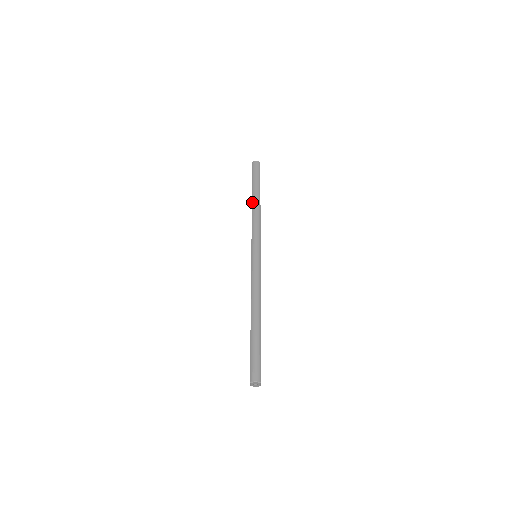
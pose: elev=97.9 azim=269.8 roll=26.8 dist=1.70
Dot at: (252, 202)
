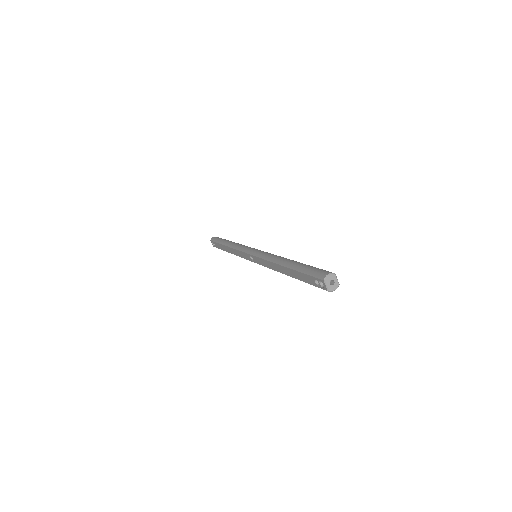
Dot at: (227, 245)
